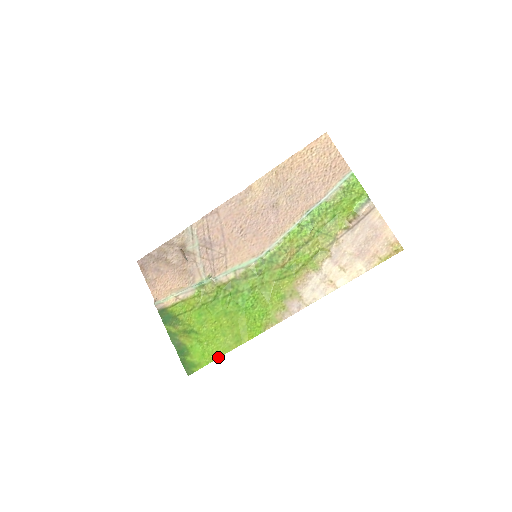
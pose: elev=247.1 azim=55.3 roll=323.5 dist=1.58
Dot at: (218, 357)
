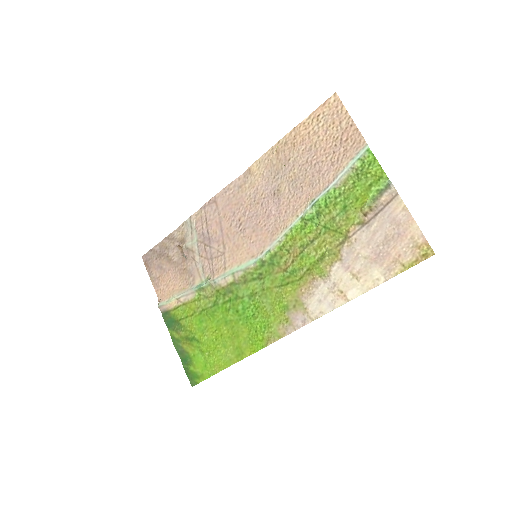
Dot at: (219, 370)
